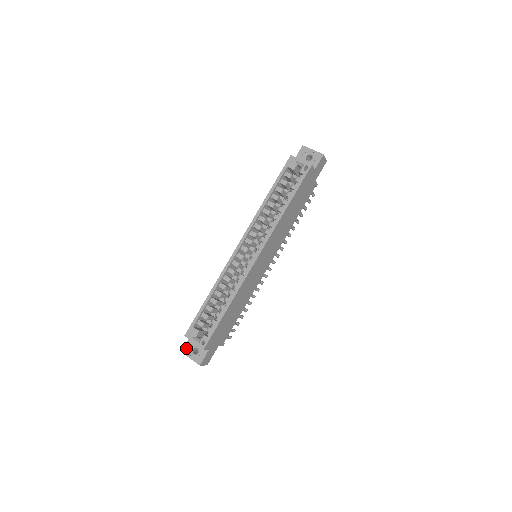
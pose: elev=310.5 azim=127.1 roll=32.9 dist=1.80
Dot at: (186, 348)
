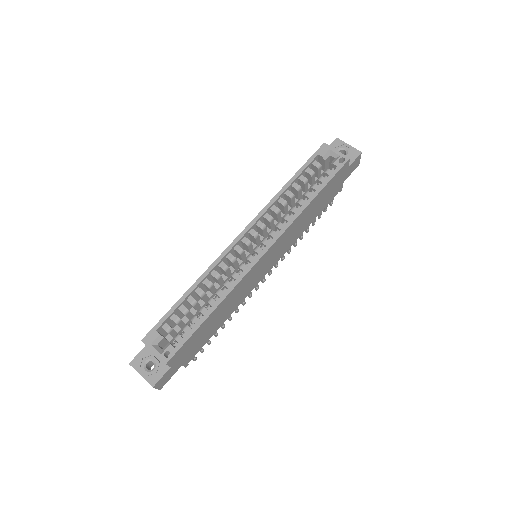
Dot at: (137, 360)
